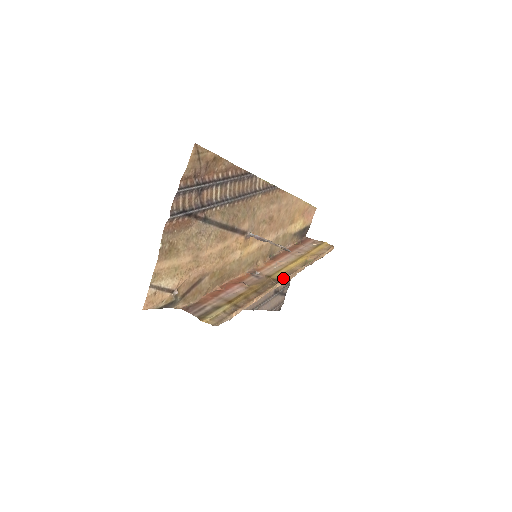
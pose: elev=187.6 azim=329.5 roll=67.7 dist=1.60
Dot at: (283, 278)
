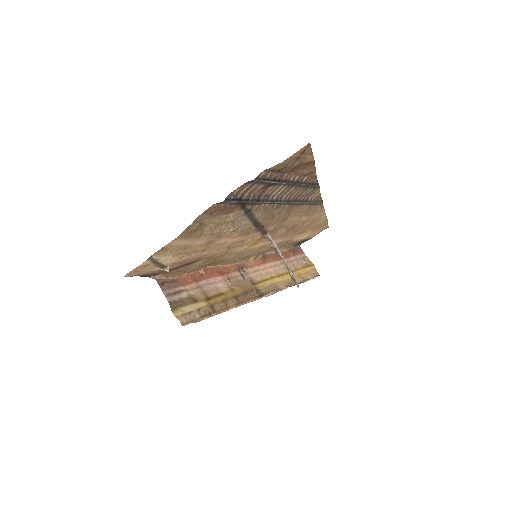
Dot at: (266, 293)
